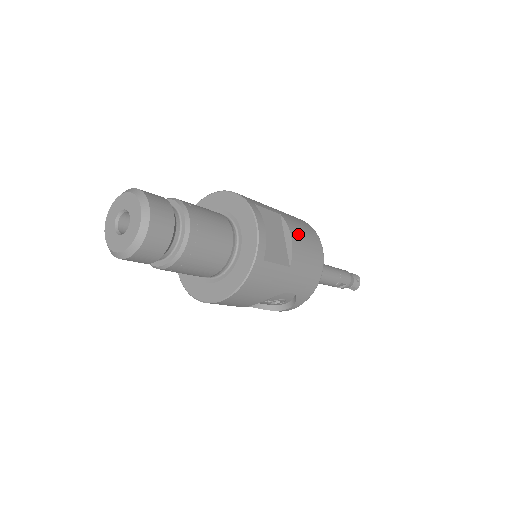
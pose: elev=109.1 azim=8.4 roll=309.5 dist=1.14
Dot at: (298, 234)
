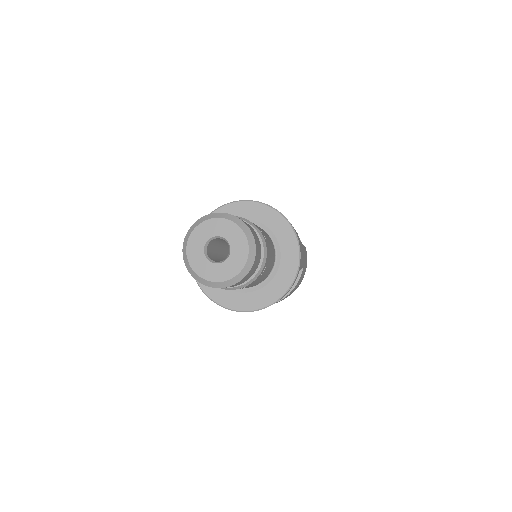
Dot at: occluded
